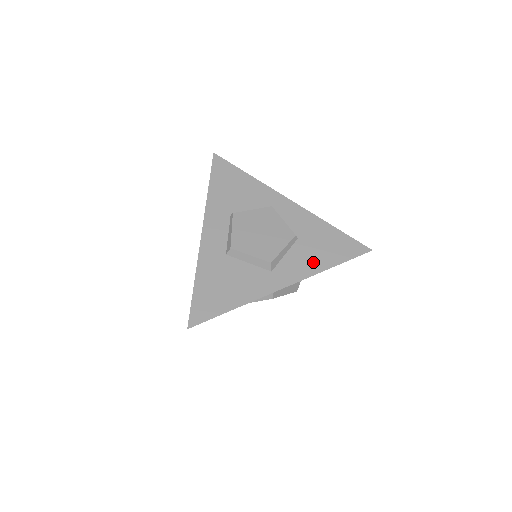
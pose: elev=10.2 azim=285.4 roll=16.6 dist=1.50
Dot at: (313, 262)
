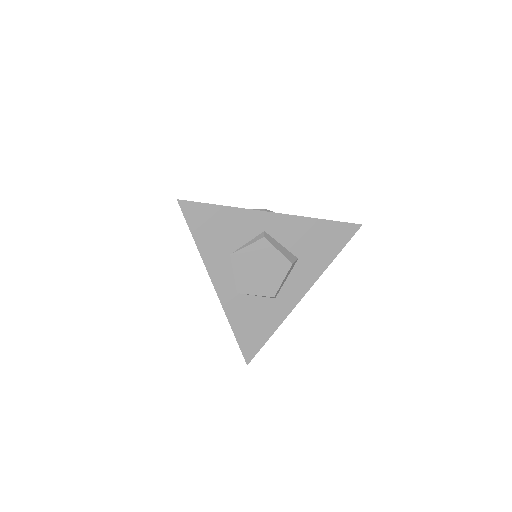
Dot at: occluded
